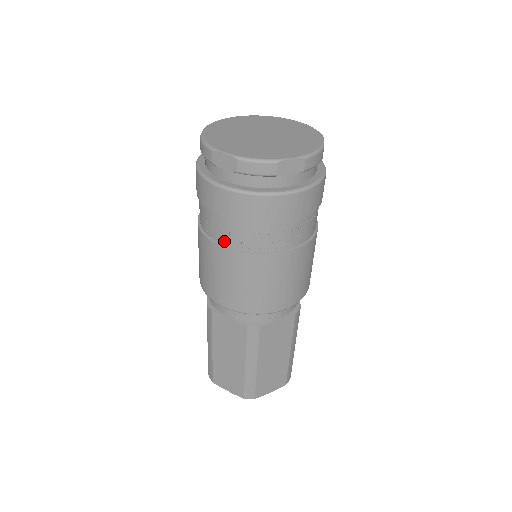
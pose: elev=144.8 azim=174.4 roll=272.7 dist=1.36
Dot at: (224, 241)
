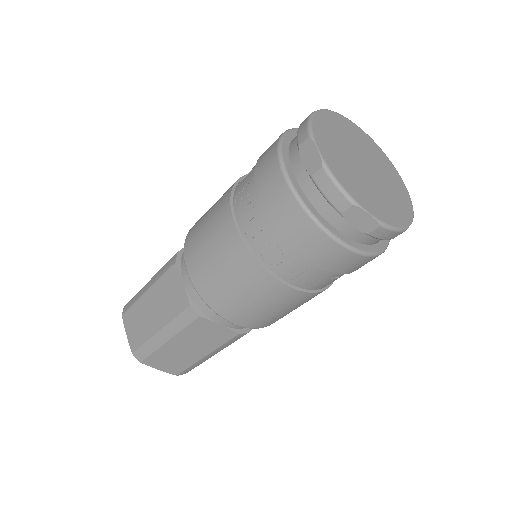
Dot at: (241, 220)
